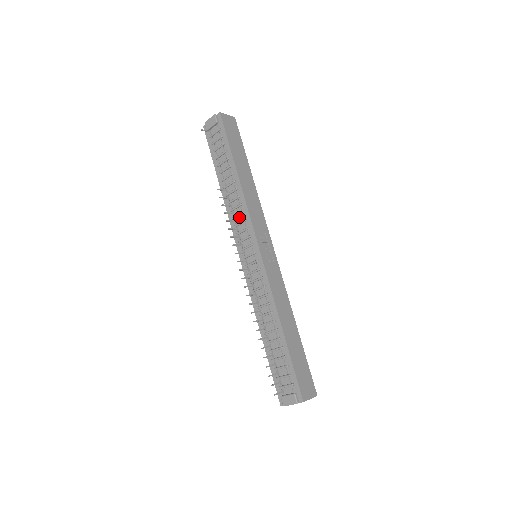
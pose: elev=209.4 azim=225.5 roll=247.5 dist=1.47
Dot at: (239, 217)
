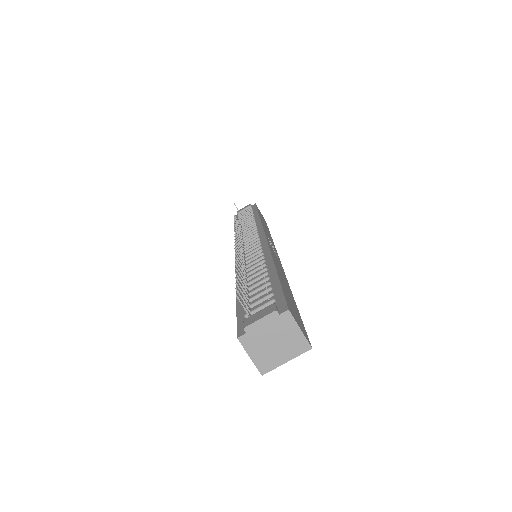
Dot at: occluded
